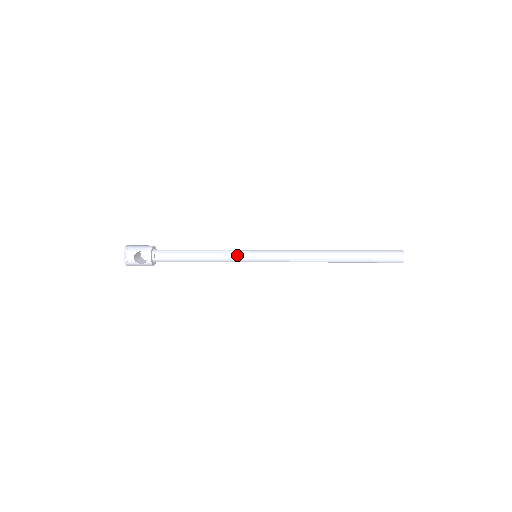
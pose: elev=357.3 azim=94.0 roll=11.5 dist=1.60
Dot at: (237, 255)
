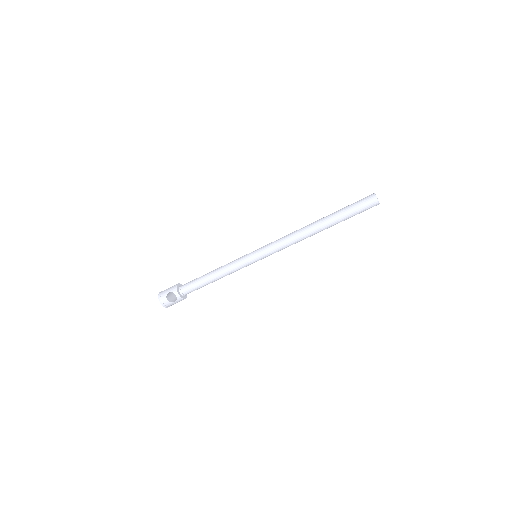
Dot at: (240, 262)
